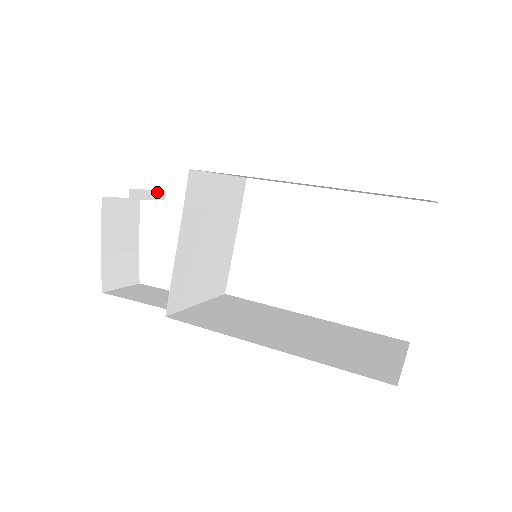
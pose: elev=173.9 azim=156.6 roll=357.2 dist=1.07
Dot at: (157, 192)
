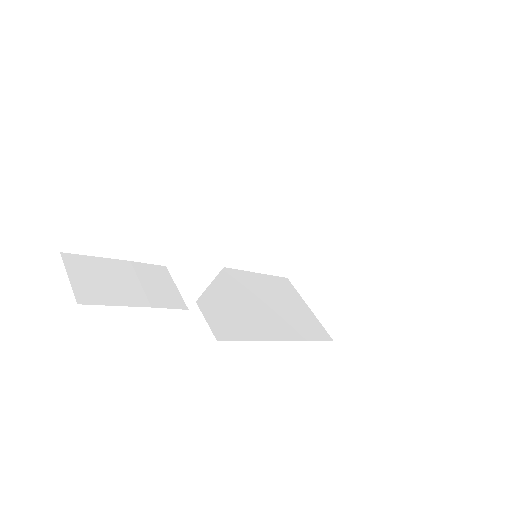
Dot at: occluded
